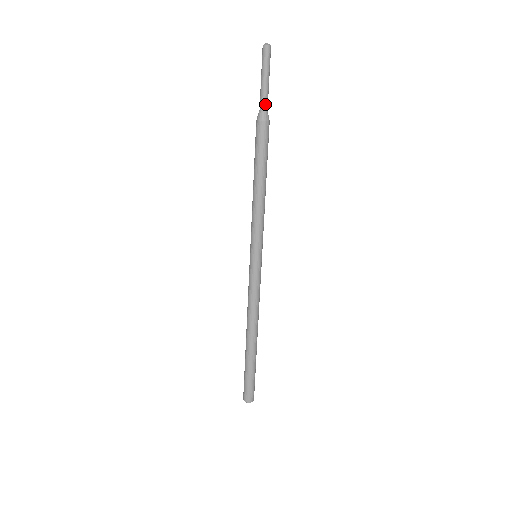
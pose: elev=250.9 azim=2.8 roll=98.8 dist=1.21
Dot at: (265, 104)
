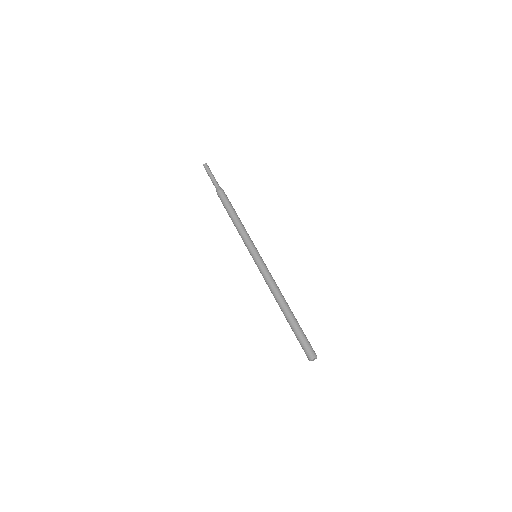
Dot at: (218, 184)
